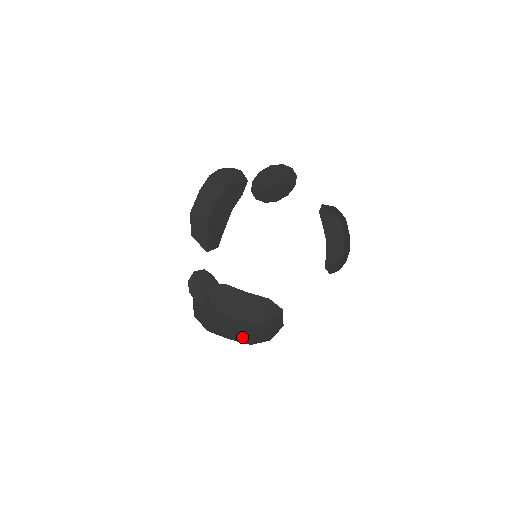
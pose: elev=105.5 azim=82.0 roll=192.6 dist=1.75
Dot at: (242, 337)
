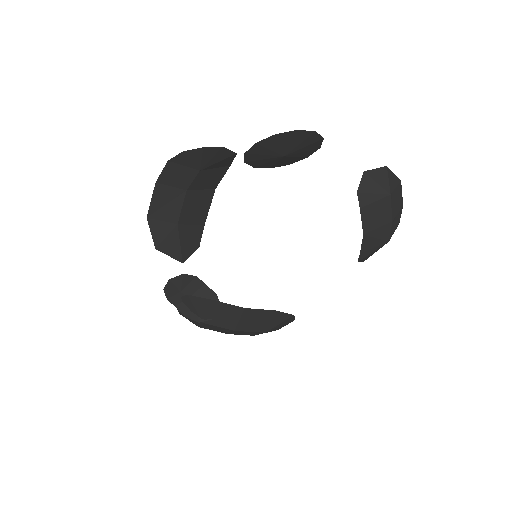
Dot at: (243, 334)
